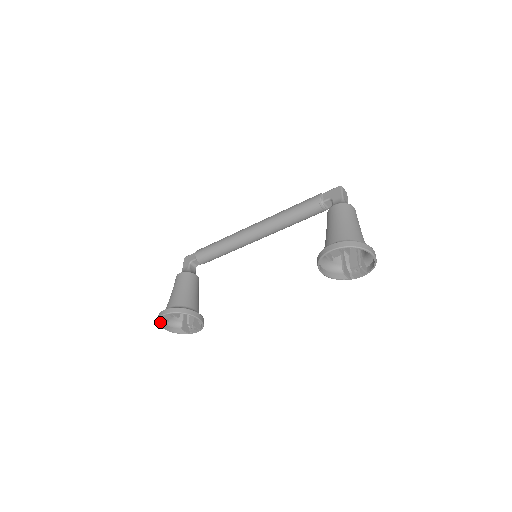
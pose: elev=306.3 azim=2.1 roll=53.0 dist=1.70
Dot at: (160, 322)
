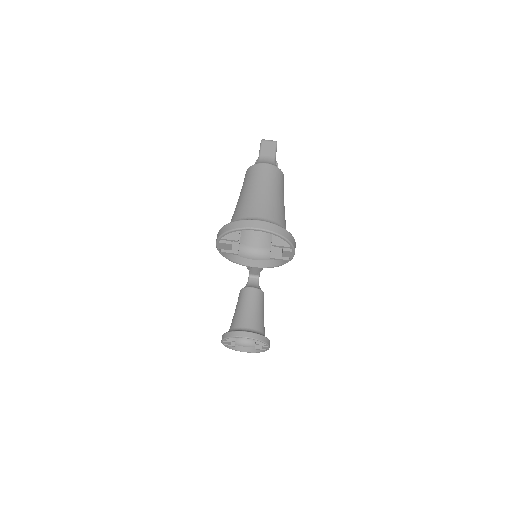
Dot at: (234, 347)
